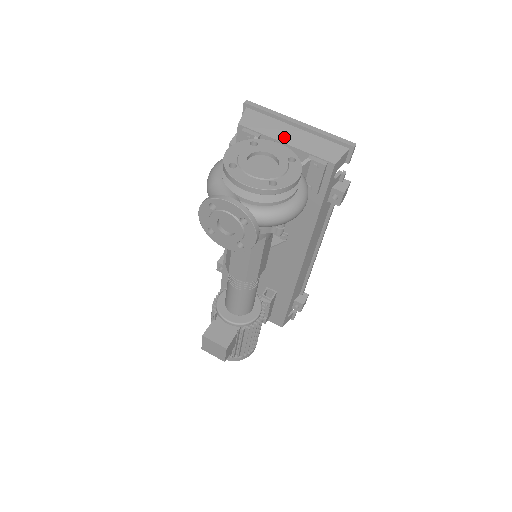
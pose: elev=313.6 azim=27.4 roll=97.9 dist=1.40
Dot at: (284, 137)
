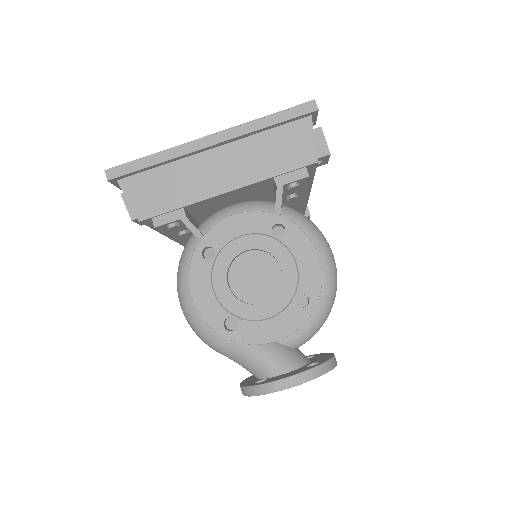
Dot at: (216, 183)
